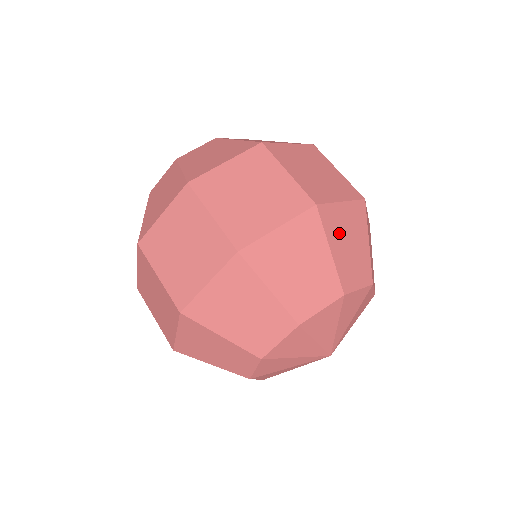
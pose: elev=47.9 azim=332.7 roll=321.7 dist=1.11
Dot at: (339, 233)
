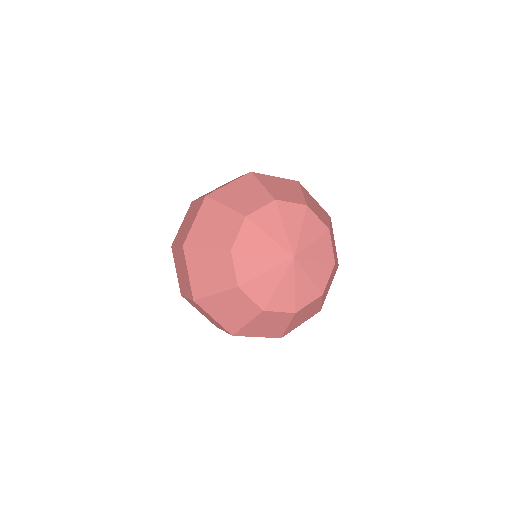
Dot at: (231, 196)
